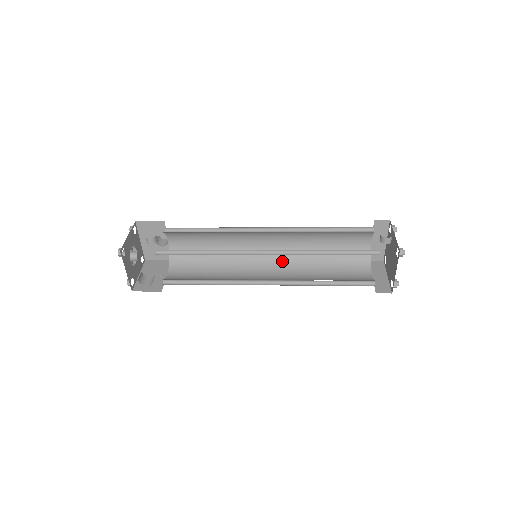
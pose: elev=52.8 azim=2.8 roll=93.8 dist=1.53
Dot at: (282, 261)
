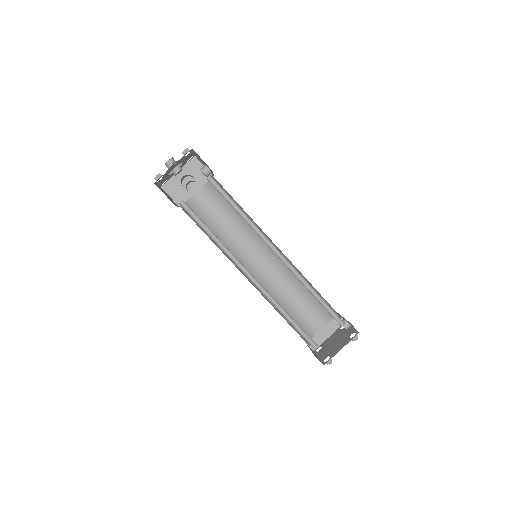
Dot at: occluded
